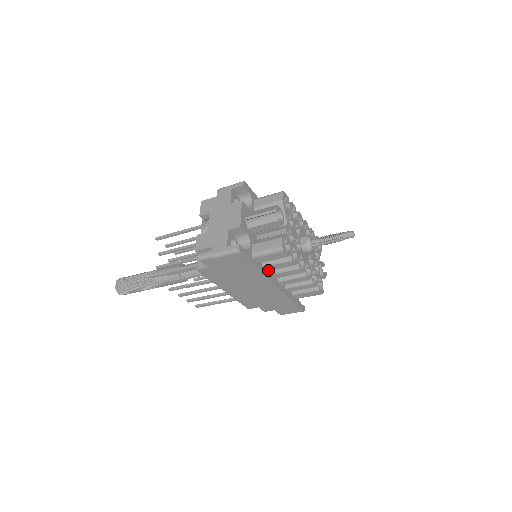
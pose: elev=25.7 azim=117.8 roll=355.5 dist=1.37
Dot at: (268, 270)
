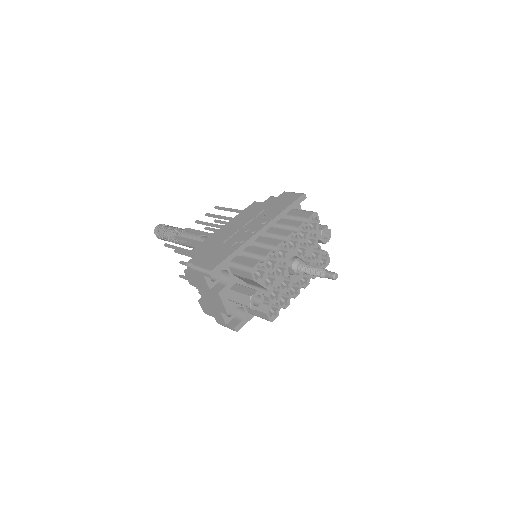
Dot at: occluded
